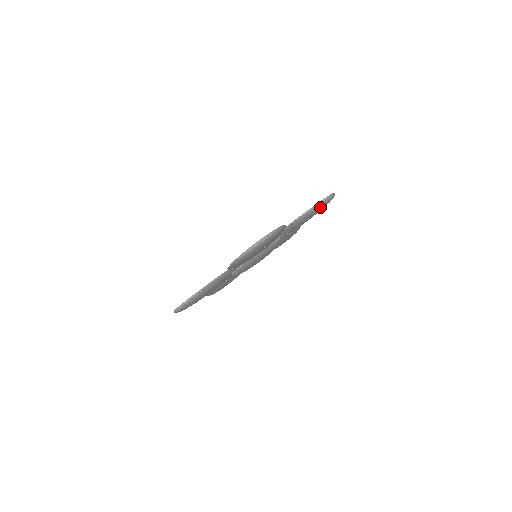
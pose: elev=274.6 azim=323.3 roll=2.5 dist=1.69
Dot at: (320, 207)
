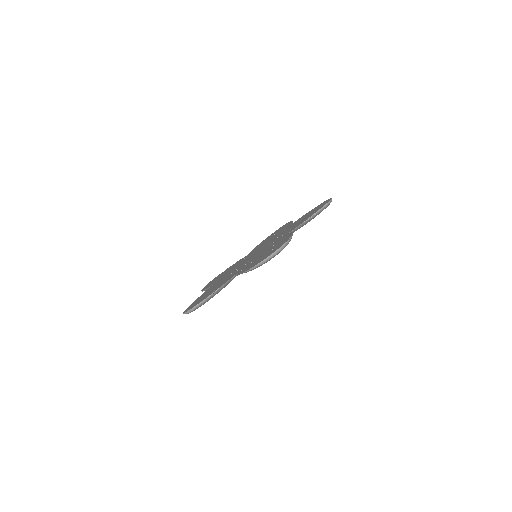
Dot at: (320, 212)
